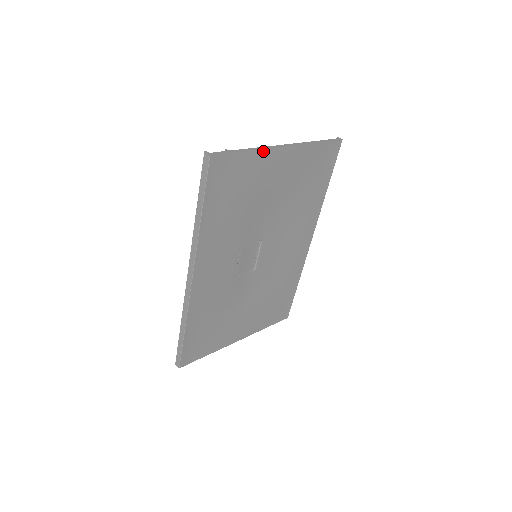
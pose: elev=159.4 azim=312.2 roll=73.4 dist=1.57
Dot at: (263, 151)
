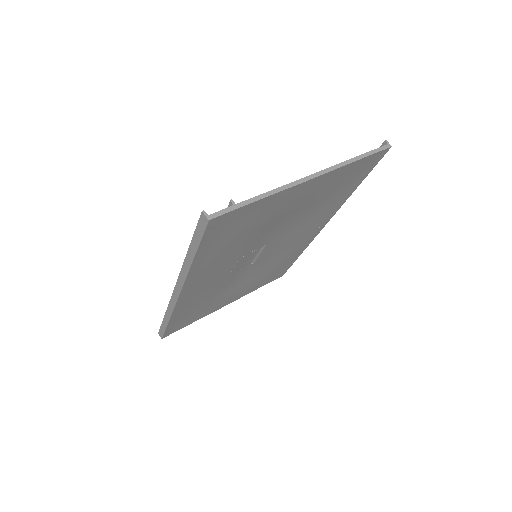
Dot at: (281, 192)
